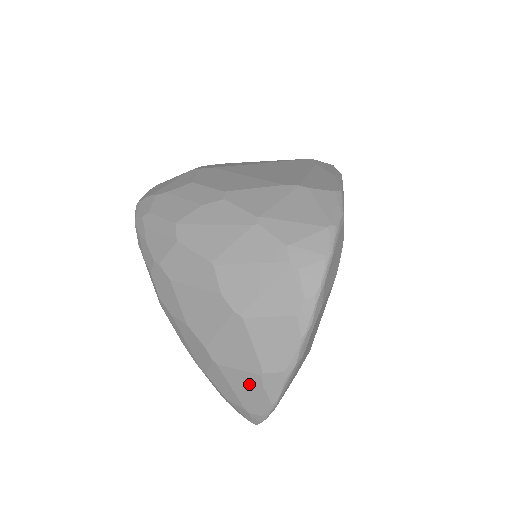
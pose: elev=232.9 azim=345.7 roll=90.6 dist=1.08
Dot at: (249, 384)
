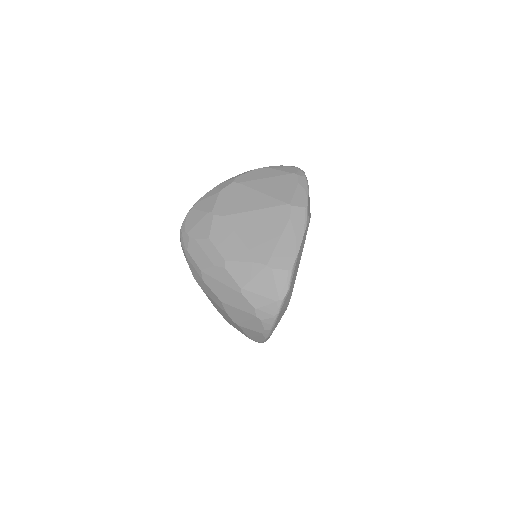
Dot at: occluded
